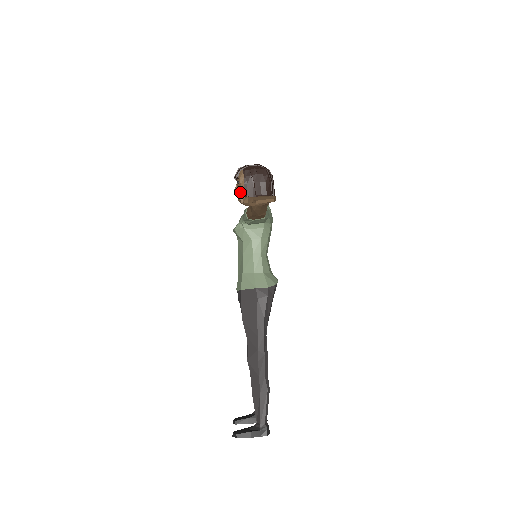
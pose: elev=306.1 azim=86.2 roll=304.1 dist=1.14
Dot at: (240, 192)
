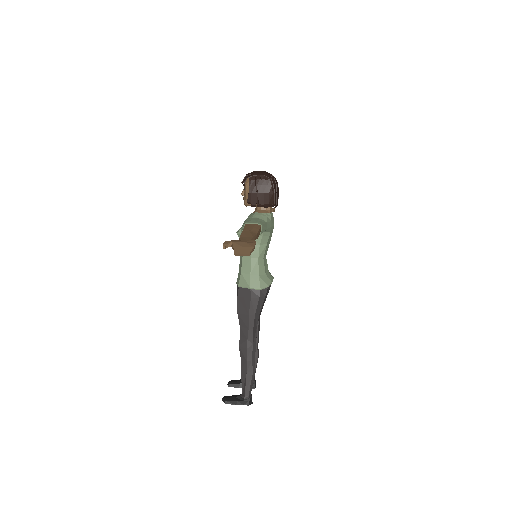
Dot at: (245, 199)
